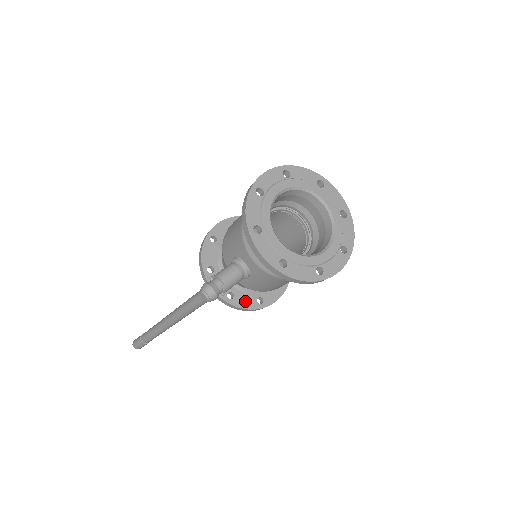
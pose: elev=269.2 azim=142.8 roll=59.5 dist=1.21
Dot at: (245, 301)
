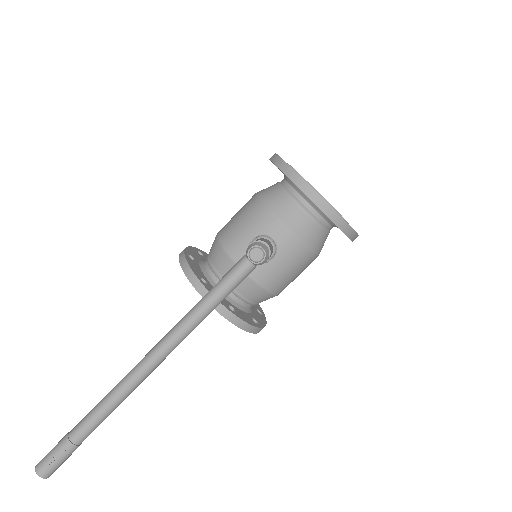
Dot at: (245, 317)
